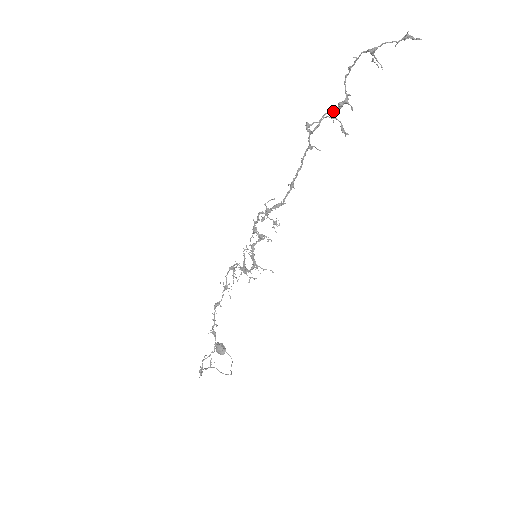
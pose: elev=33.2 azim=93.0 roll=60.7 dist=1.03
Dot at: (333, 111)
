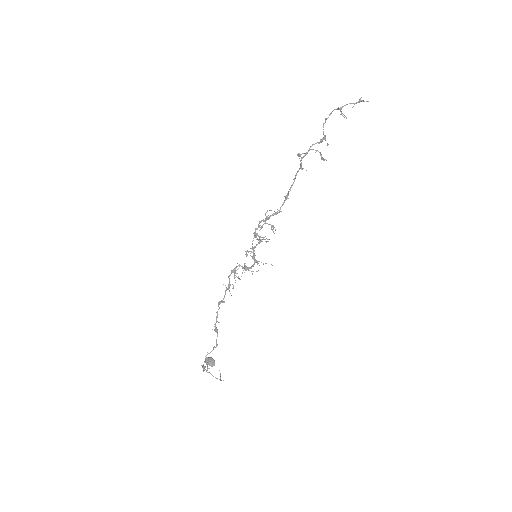
Dot at: (318, 143)
